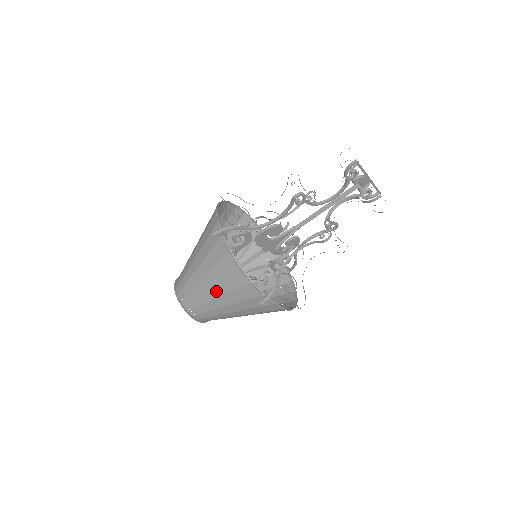
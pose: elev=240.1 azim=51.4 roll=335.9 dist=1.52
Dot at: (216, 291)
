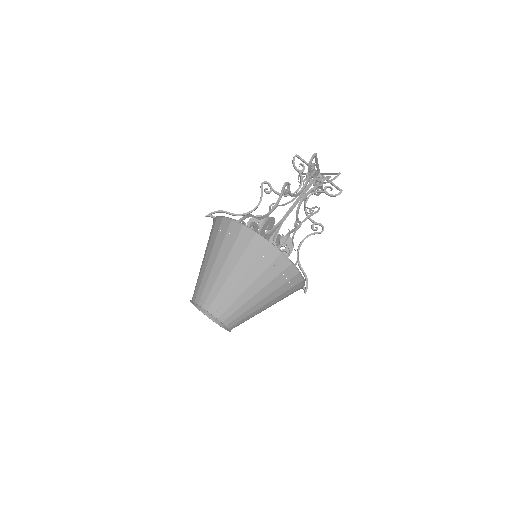
Dot at: (213, 256)
